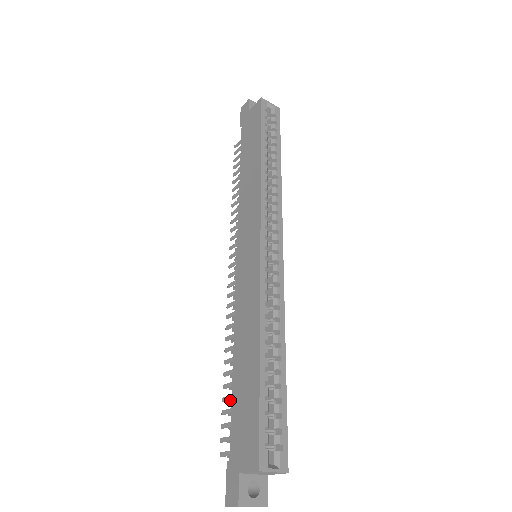
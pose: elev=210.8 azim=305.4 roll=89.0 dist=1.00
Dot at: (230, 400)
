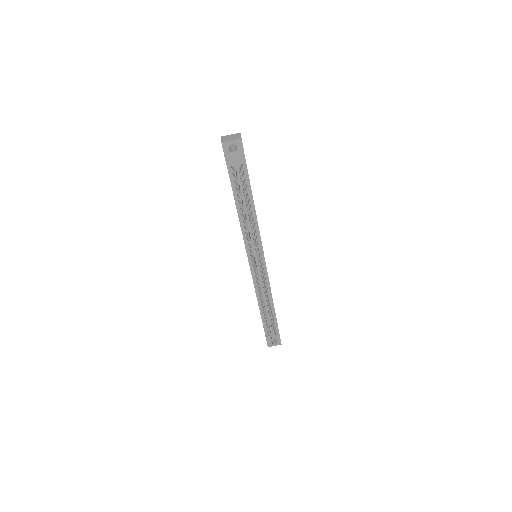
Dot at: (246, 203)
